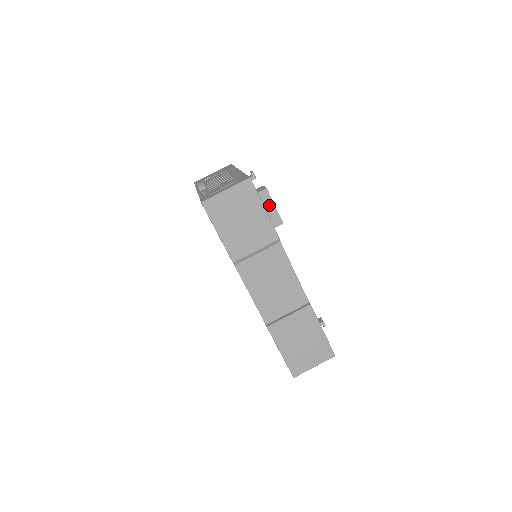
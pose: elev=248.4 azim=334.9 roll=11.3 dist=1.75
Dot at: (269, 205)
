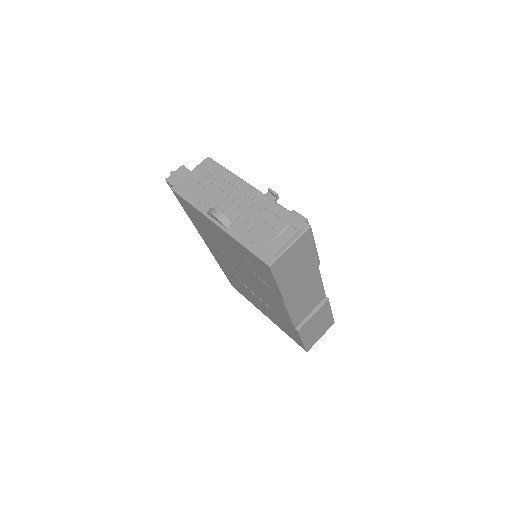
Dot at: occluded
